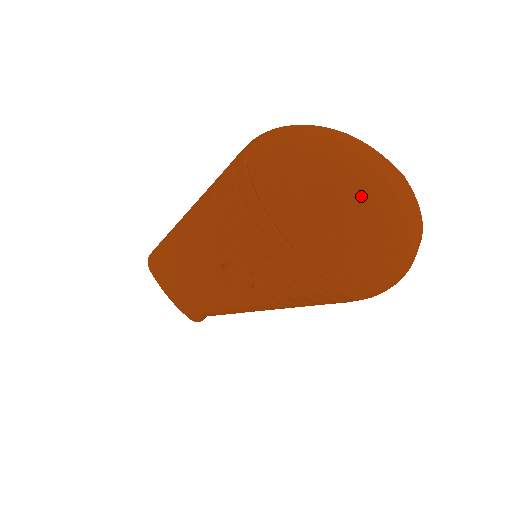
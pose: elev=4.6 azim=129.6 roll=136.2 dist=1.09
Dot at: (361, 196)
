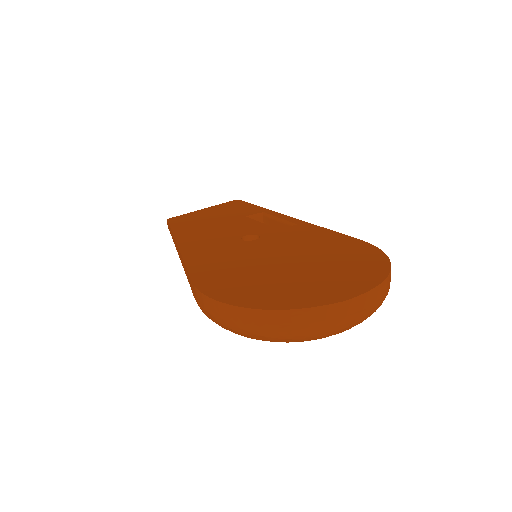
Dot at: occluded
